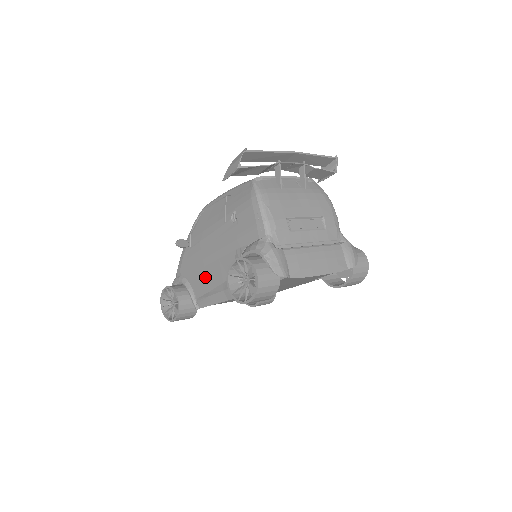
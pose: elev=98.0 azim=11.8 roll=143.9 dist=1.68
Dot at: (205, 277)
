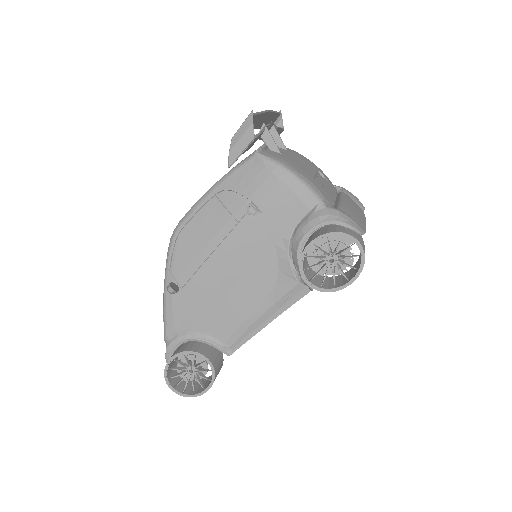
Dot at: (230, 308)
